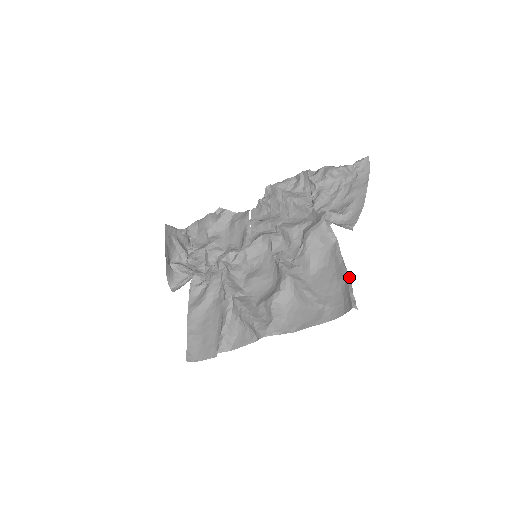
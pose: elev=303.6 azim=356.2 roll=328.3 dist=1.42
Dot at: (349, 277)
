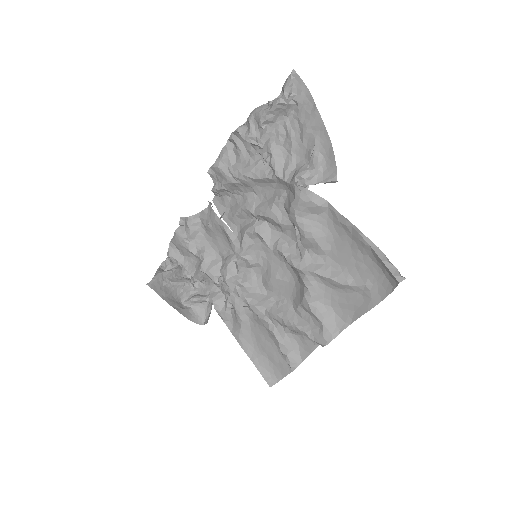
Dot at: (371, 242)
